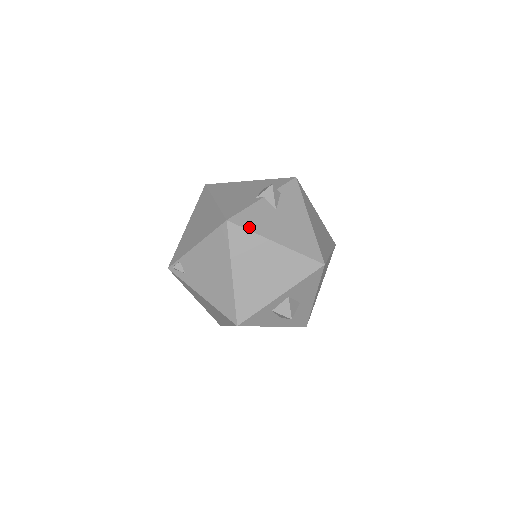
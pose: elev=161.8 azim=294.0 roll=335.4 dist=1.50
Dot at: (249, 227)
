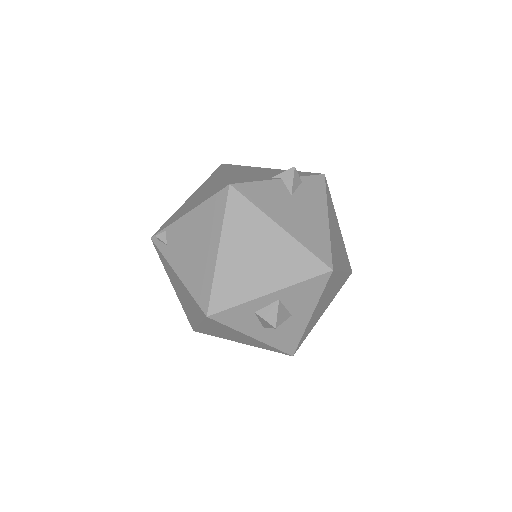
Dot at: (254, 200)
